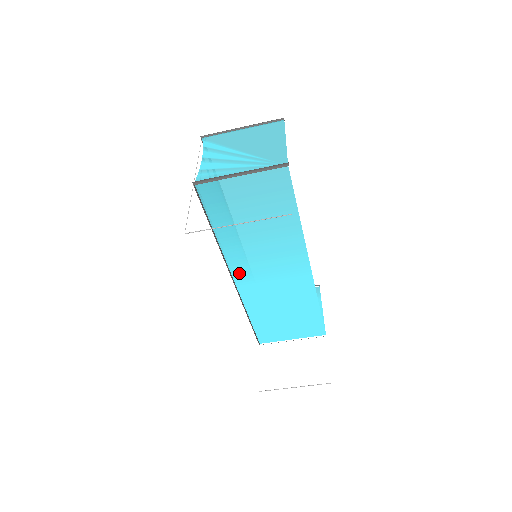
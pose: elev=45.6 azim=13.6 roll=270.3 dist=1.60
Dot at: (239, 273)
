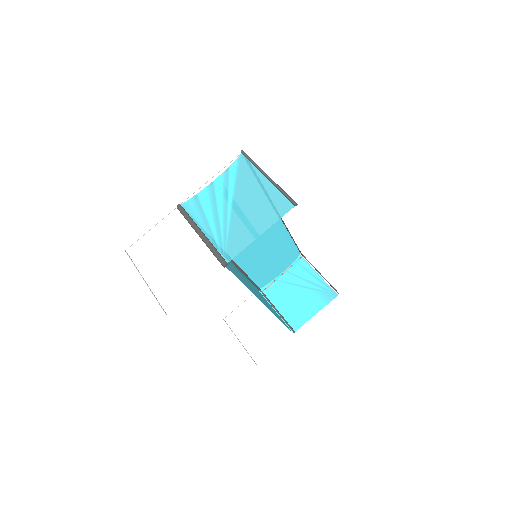
Dot at: occluded
